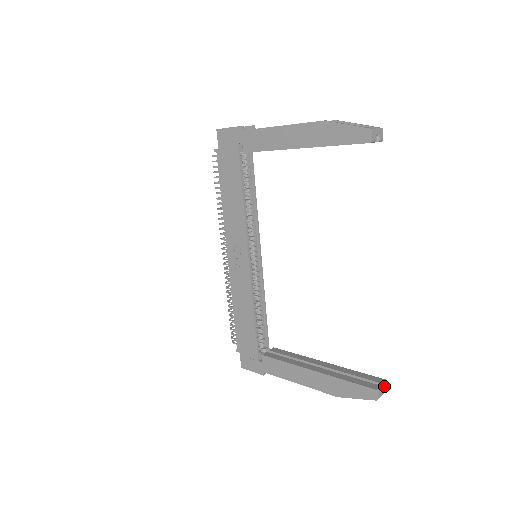
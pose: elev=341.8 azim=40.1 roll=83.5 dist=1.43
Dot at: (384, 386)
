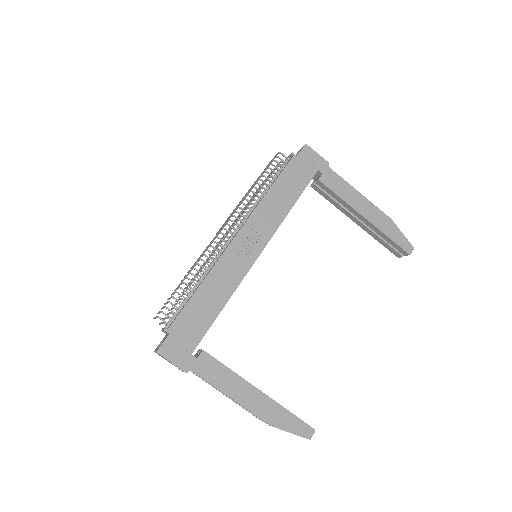
Dot at: occluded
